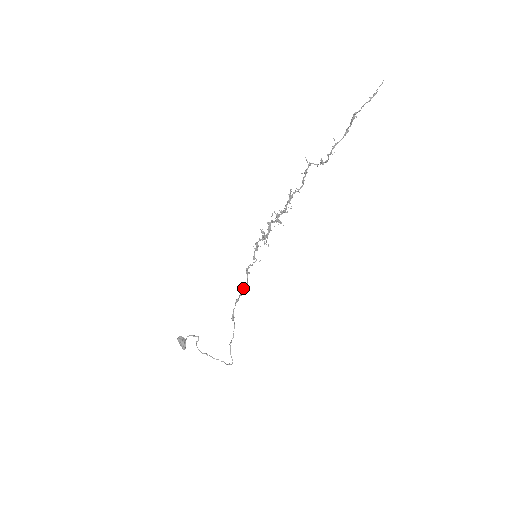
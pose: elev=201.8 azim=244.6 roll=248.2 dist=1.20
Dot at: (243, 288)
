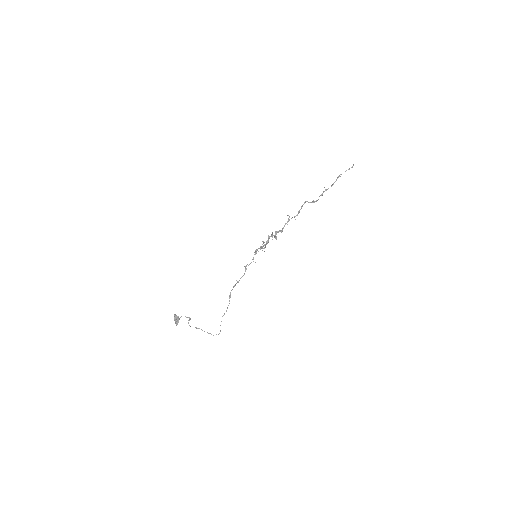
Dot at: occluded
